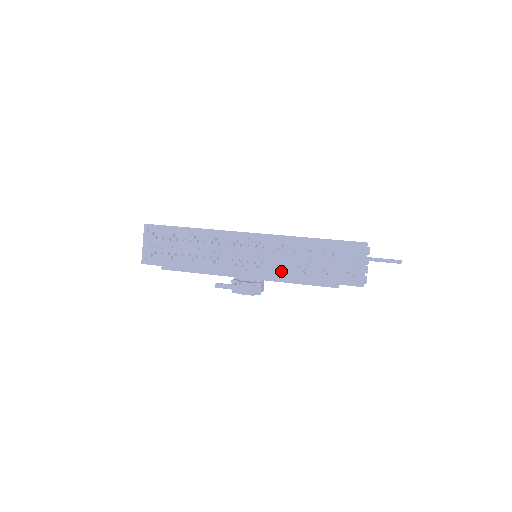
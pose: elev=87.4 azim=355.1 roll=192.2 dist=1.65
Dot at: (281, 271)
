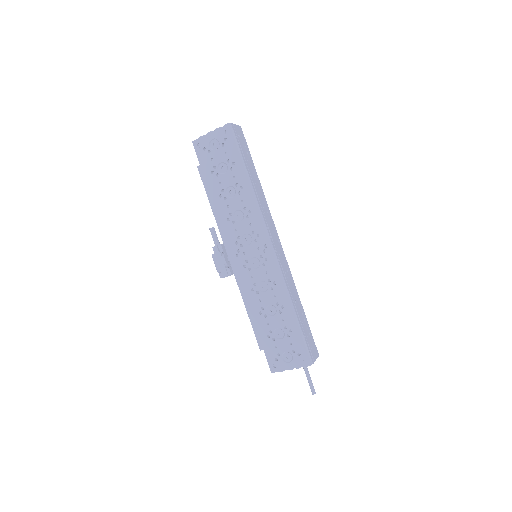
Dot at: (251, 291)
